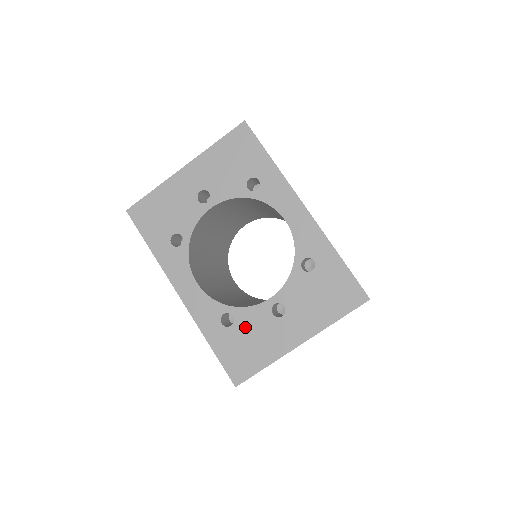
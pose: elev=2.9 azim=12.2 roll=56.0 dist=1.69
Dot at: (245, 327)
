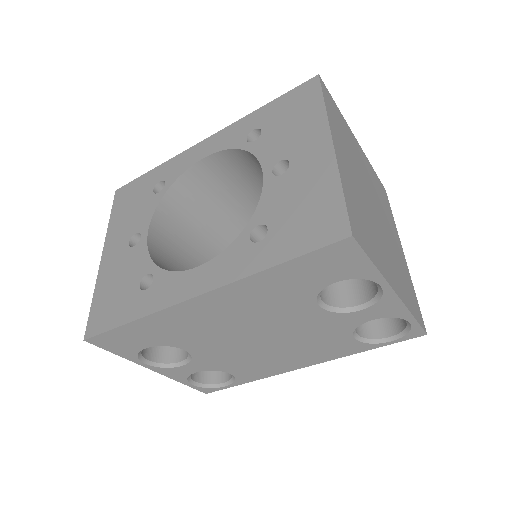
Dot at: (278, 211)
